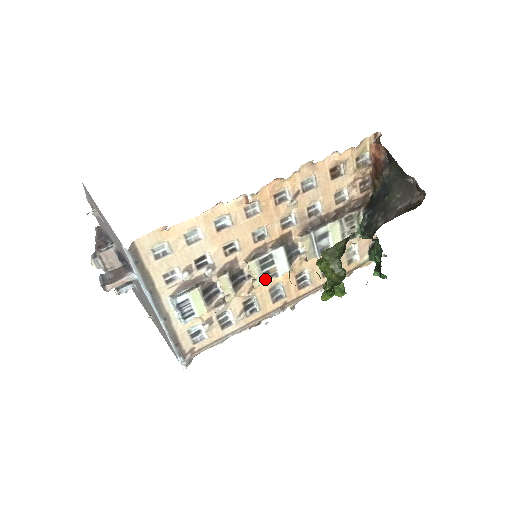
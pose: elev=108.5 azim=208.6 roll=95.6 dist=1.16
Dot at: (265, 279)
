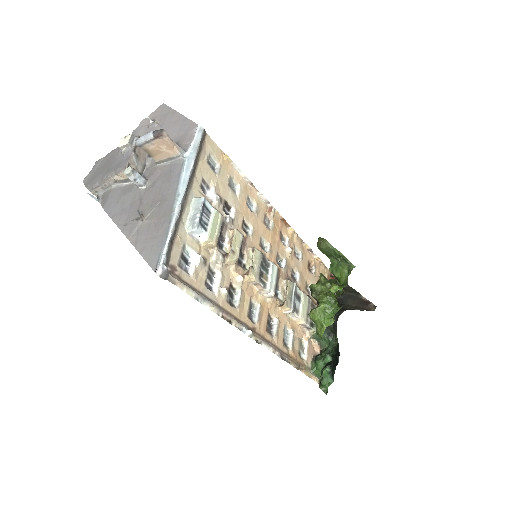
Dot at: (259, 276)
